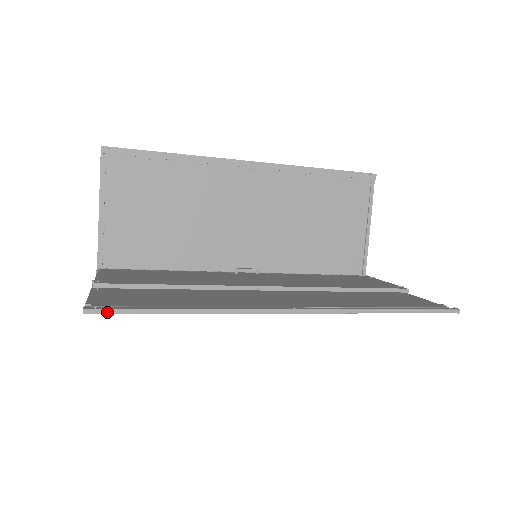
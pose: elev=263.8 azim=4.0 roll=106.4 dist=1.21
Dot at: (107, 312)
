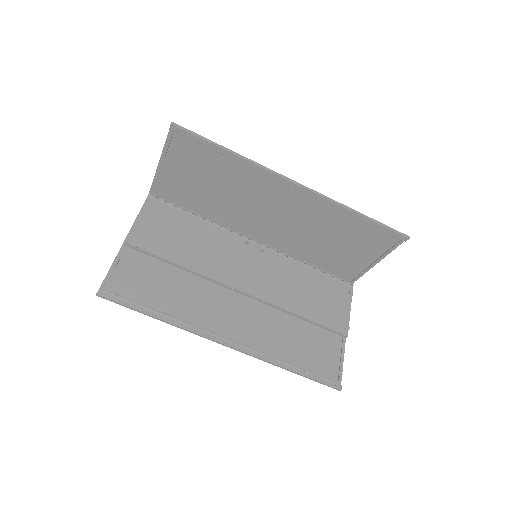
Dot at: (110, 300)
